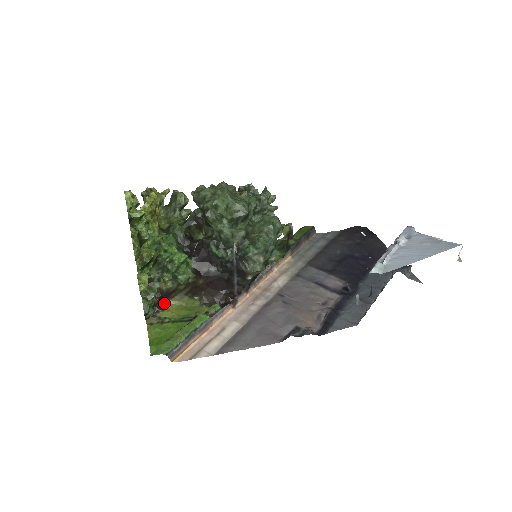
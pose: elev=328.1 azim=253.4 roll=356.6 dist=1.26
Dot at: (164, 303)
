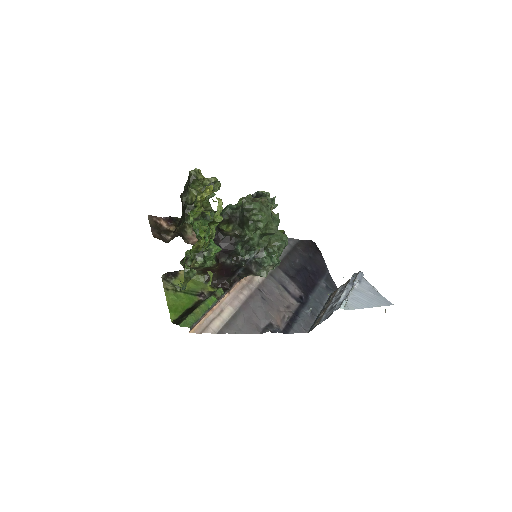
Dot at: (177, 271)
